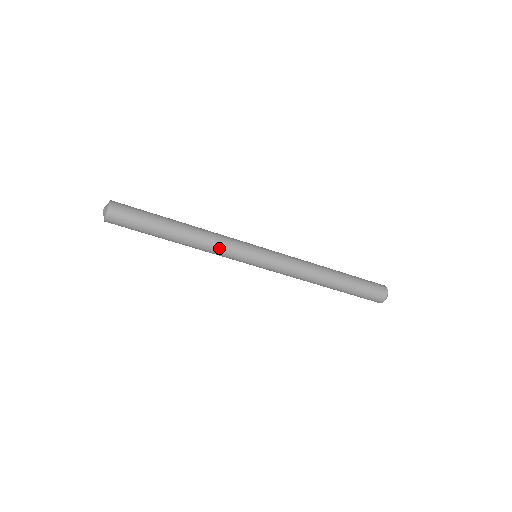
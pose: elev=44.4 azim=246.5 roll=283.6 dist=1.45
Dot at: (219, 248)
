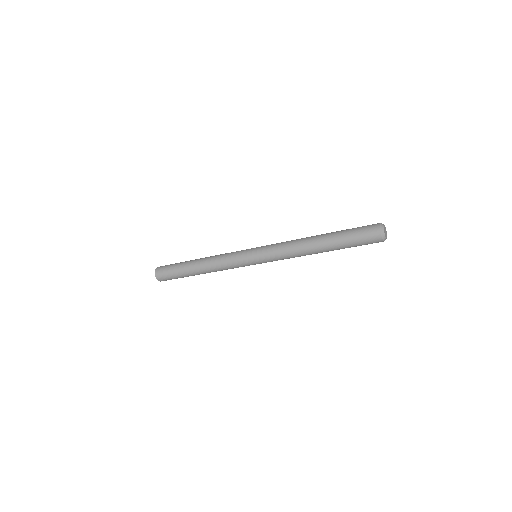
Dot at: (227, 269)
